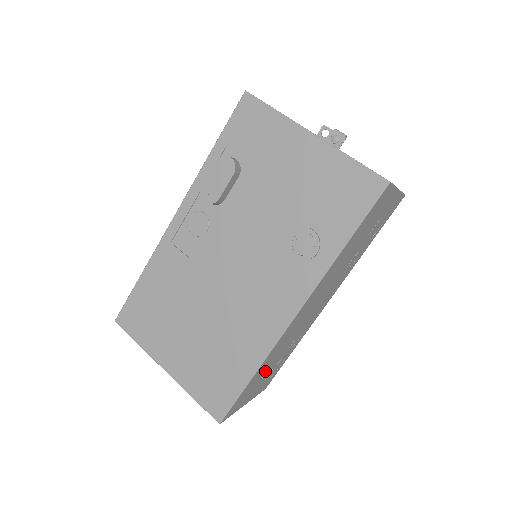
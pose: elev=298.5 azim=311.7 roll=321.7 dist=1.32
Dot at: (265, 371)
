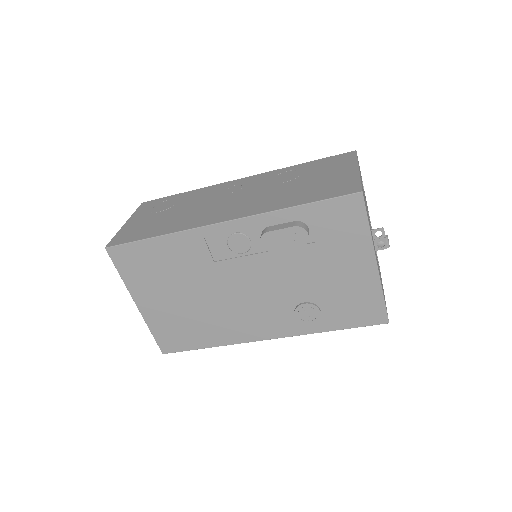
Dot at: occluded
